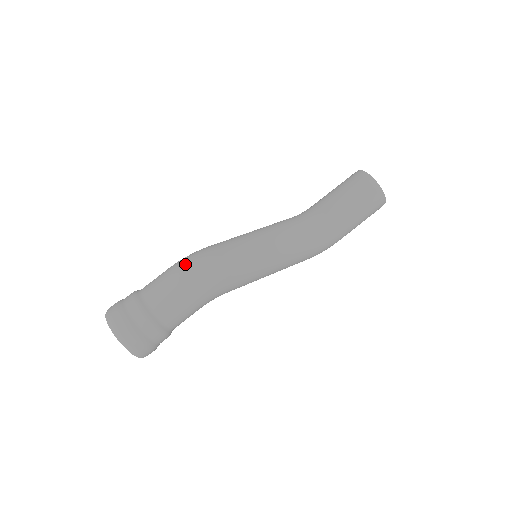
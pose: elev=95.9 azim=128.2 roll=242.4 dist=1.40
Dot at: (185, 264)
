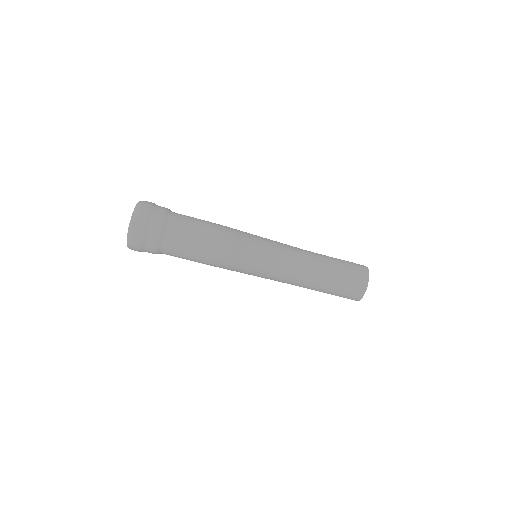
Dot at: (210, 238)
